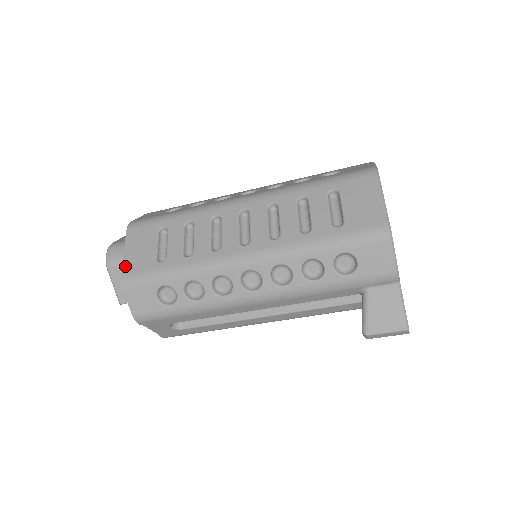
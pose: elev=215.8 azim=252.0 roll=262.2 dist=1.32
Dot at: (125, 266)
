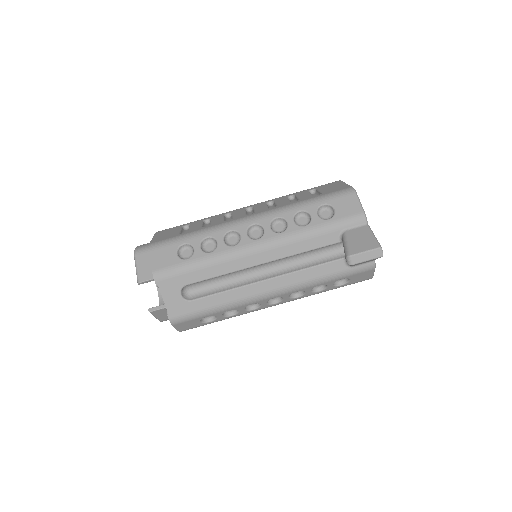
Dot at: (153, 241)
